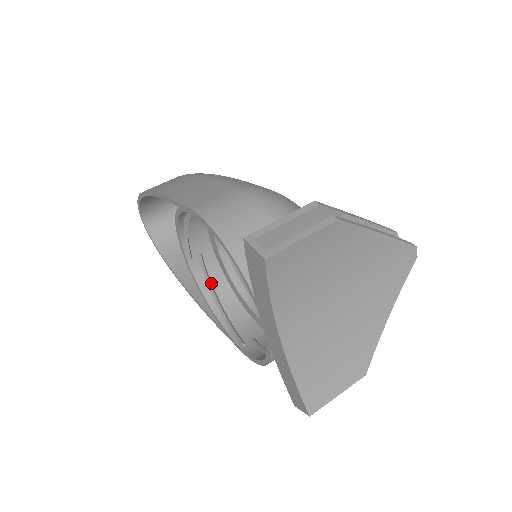
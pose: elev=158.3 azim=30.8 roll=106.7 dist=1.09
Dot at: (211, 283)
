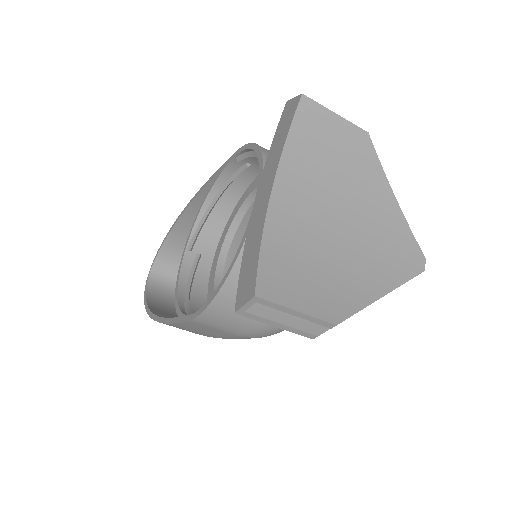
Dot at: (192, 283)
